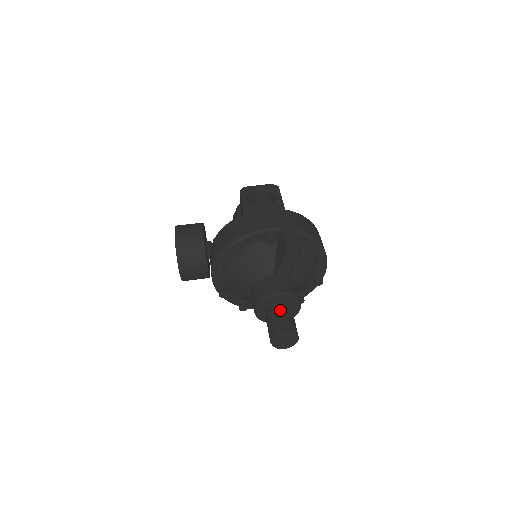
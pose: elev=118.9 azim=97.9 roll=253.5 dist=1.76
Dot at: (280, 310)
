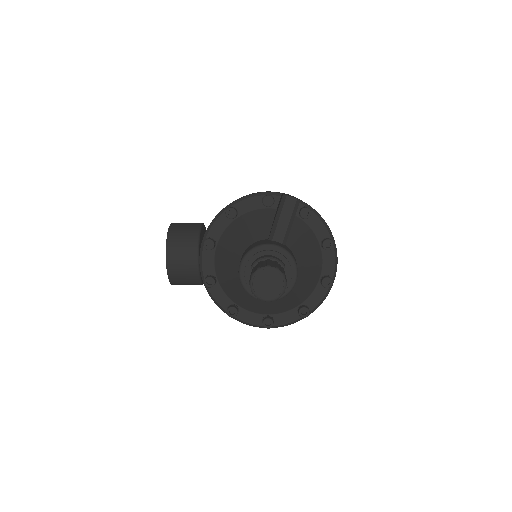
Dot at: (268, 258)
